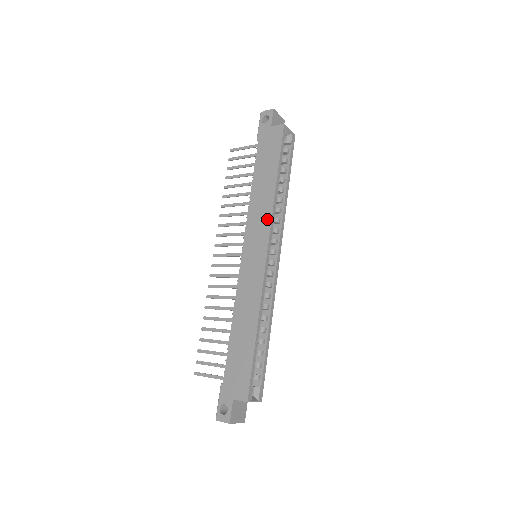
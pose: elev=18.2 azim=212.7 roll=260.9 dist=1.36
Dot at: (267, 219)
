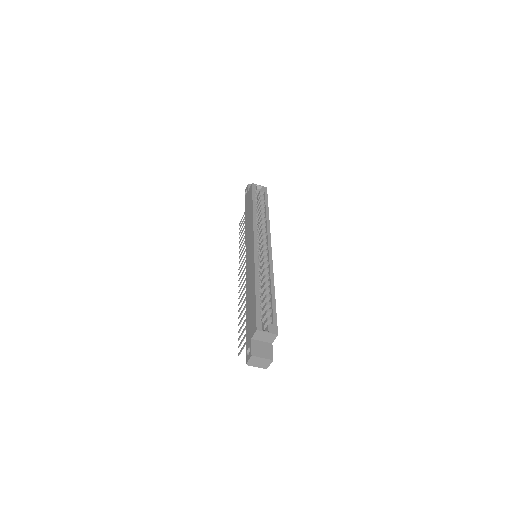
Dot at: (252, 229)
